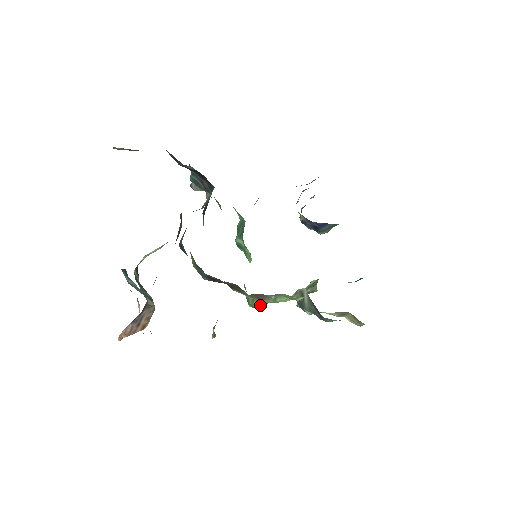
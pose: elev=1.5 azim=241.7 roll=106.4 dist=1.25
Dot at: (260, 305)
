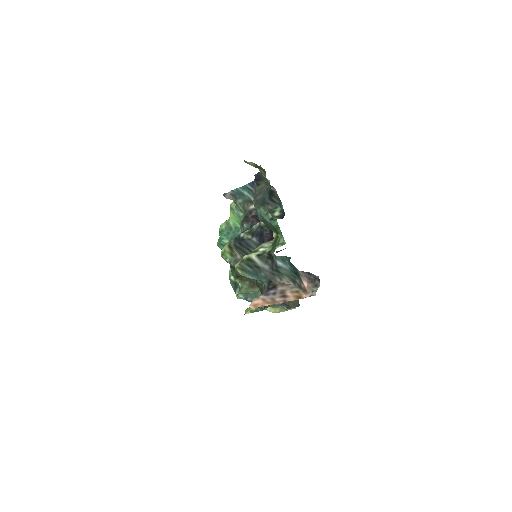
Dot at: (246, 292)
